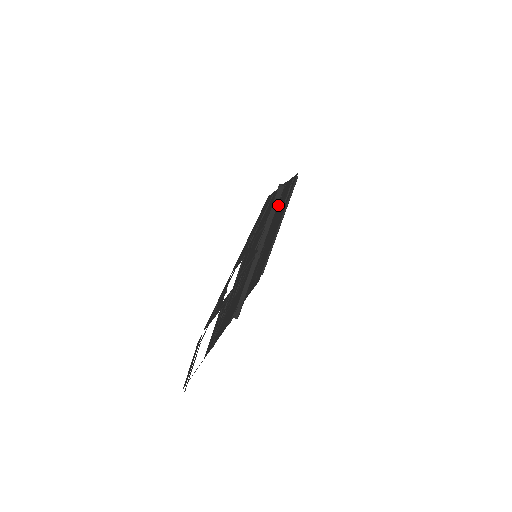
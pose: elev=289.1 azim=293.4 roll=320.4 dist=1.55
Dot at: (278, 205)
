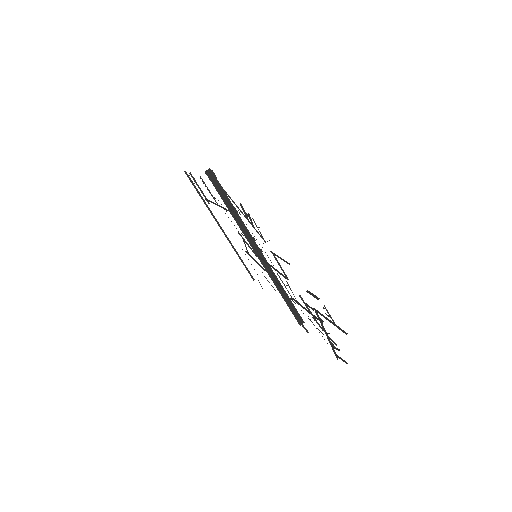
Dot at: occluded
